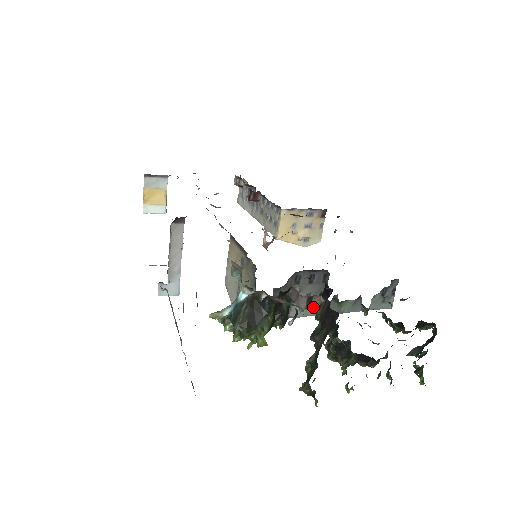
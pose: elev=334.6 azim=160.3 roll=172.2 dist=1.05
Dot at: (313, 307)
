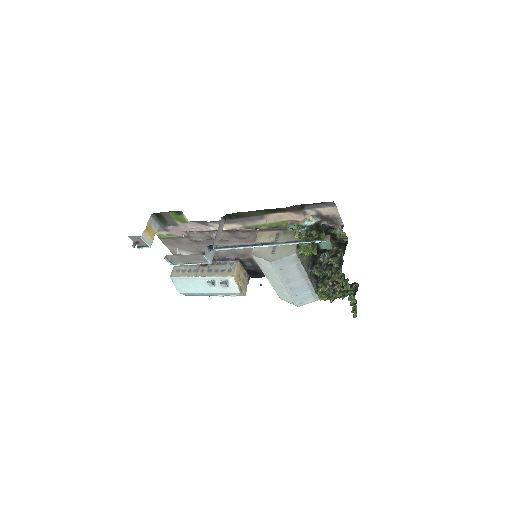
Dot at: (339, 235)
